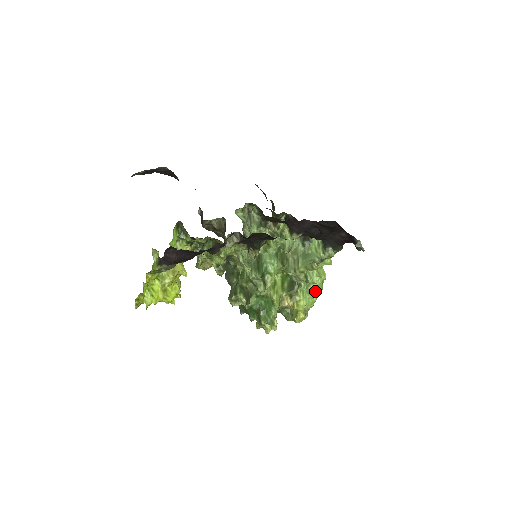
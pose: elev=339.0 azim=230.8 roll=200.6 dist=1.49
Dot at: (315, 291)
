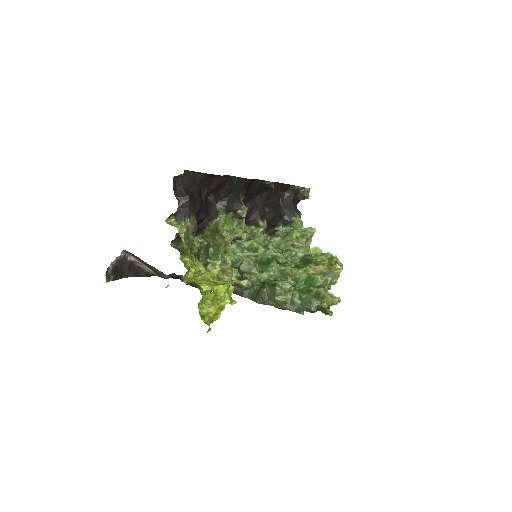
Dot at: occluded
